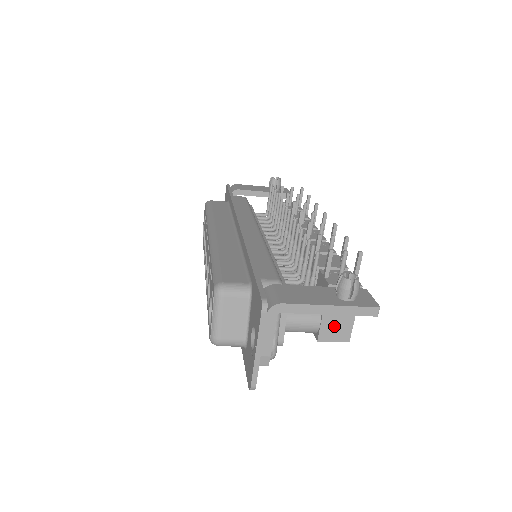
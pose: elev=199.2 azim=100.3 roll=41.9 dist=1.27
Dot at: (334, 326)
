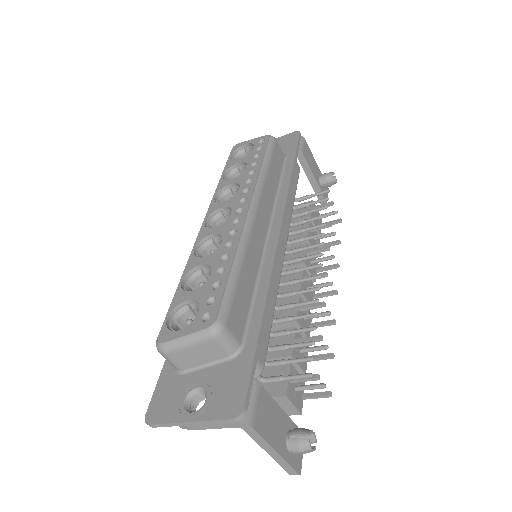
Dot at: occluded
